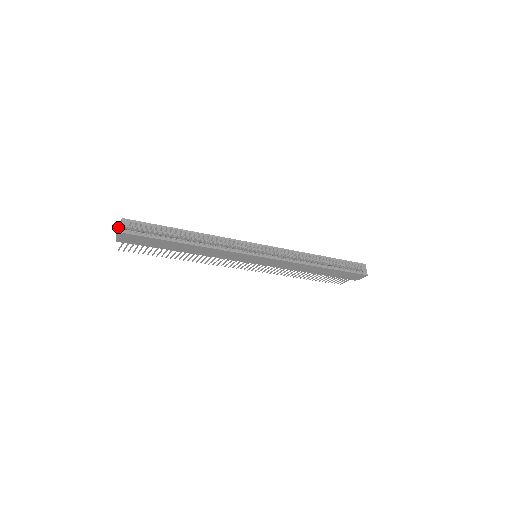
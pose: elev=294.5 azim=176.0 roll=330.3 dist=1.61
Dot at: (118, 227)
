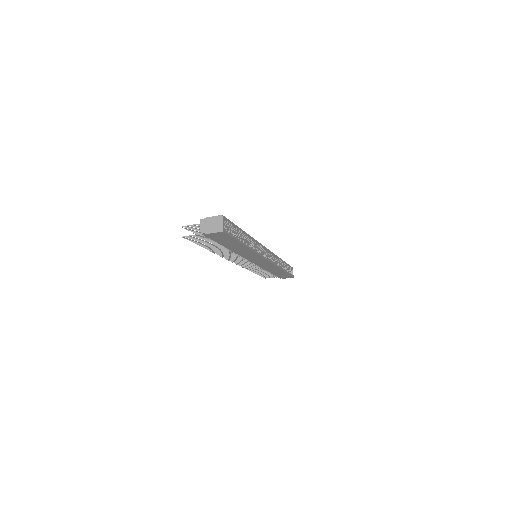
Dot at: (209, 220)
